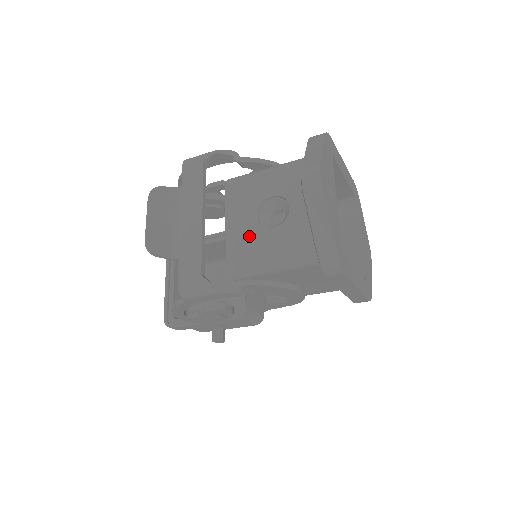
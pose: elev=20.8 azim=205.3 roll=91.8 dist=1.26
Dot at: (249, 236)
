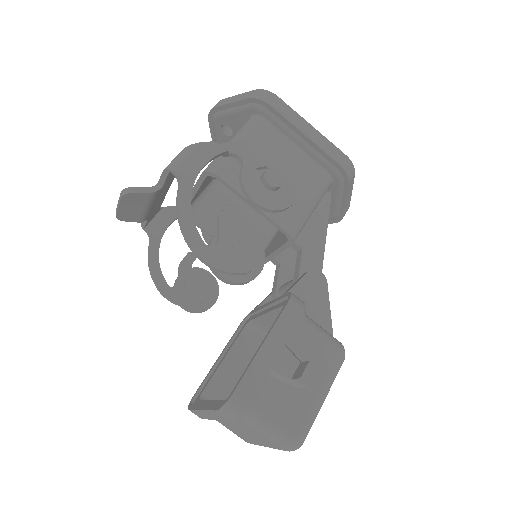
Dot at: occluded
